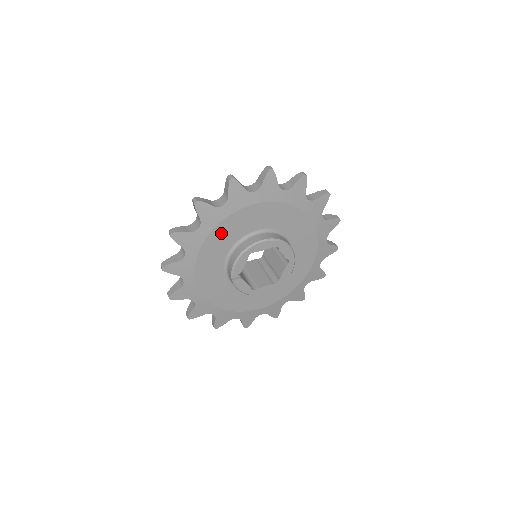
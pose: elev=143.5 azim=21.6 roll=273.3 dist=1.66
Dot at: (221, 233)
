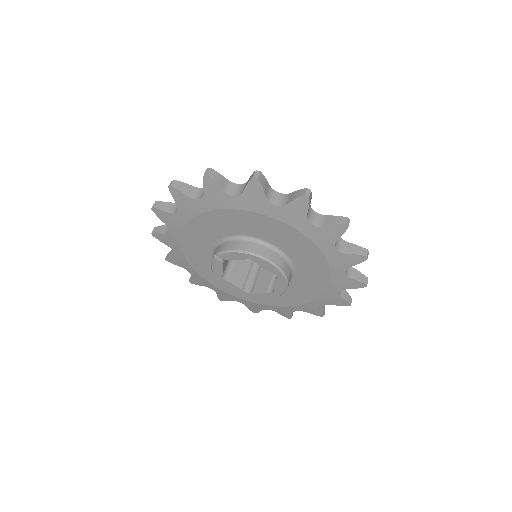
Dot at: (247, 219)
